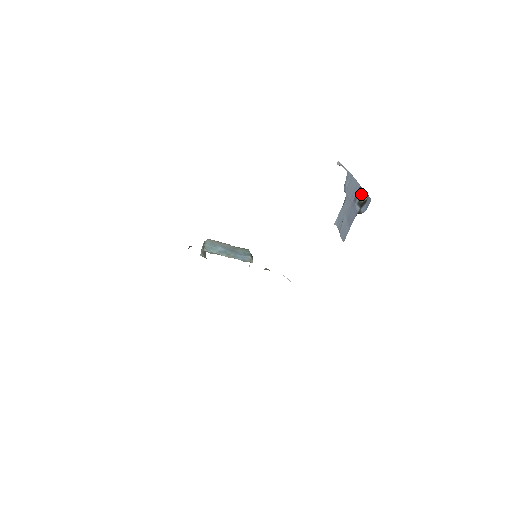
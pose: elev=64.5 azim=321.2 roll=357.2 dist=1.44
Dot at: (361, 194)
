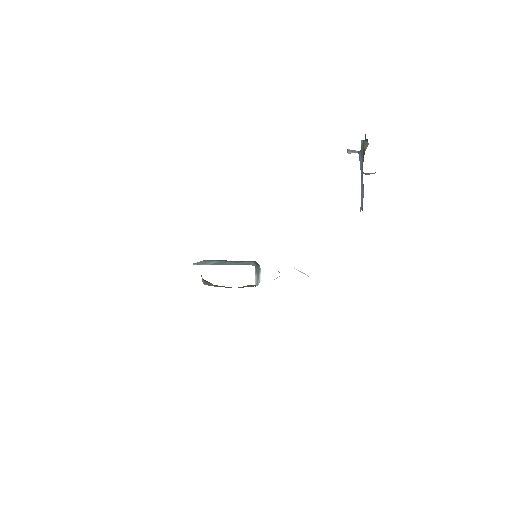
Dot at: (362, 146)
